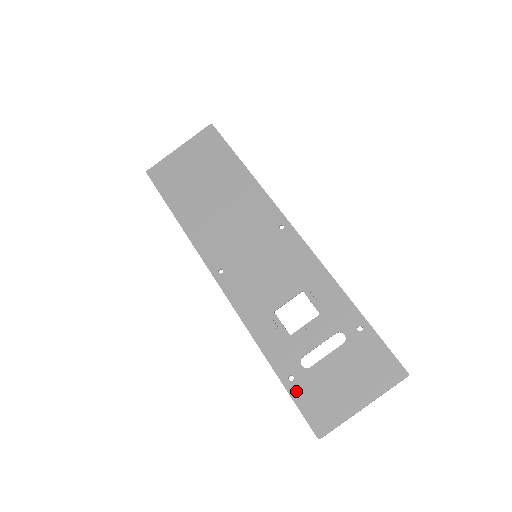
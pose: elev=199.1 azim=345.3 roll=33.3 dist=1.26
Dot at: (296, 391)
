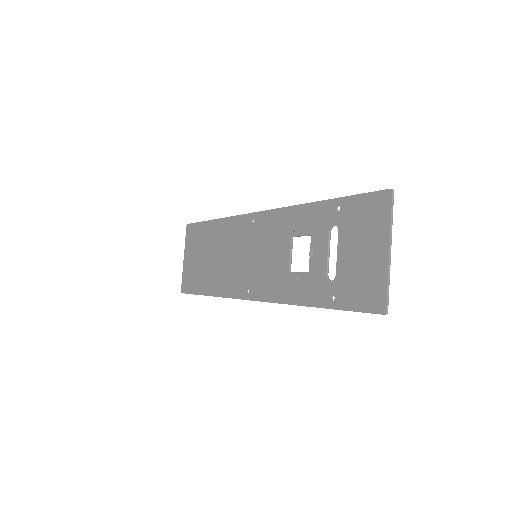
Dot at: (342, 302)
